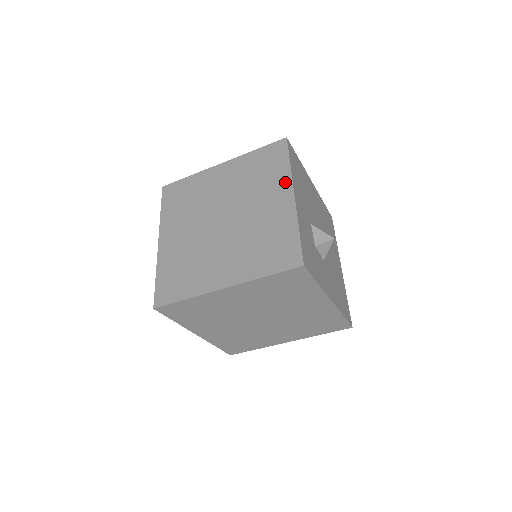
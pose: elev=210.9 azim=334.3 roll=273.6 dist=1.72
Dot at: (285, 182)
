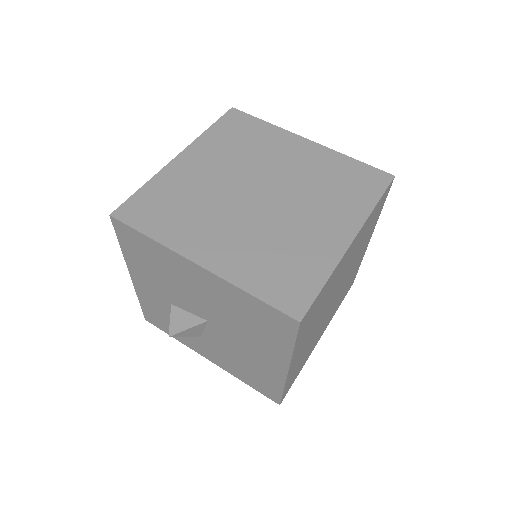
Dot at: (285, 135)
